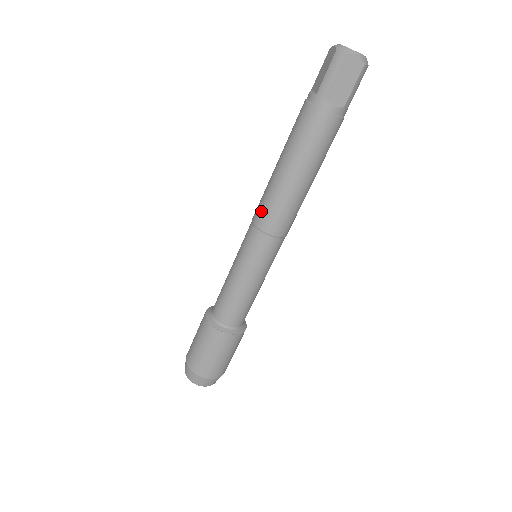
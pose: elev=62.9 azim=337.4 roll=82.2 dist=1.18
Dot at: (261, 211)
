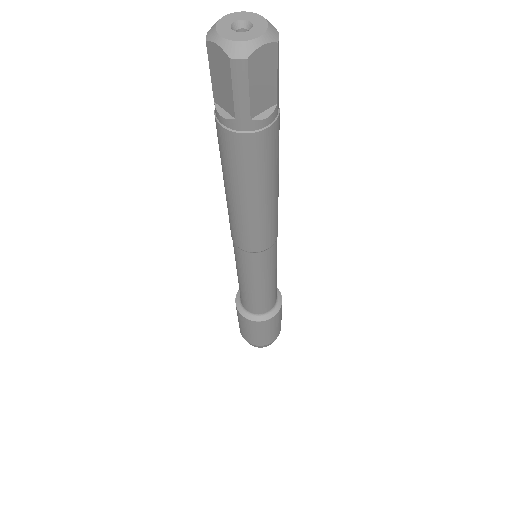
Dot at: (243, 240)
